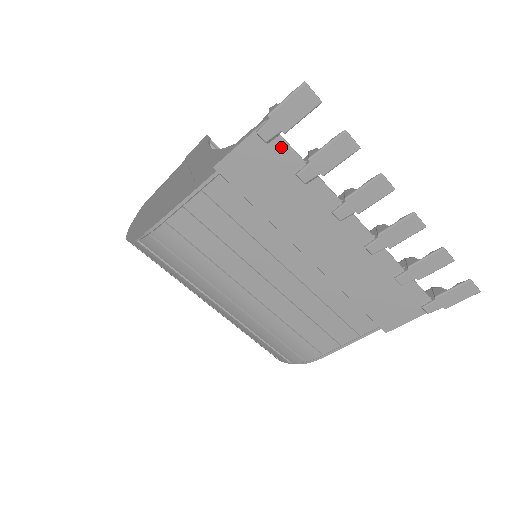
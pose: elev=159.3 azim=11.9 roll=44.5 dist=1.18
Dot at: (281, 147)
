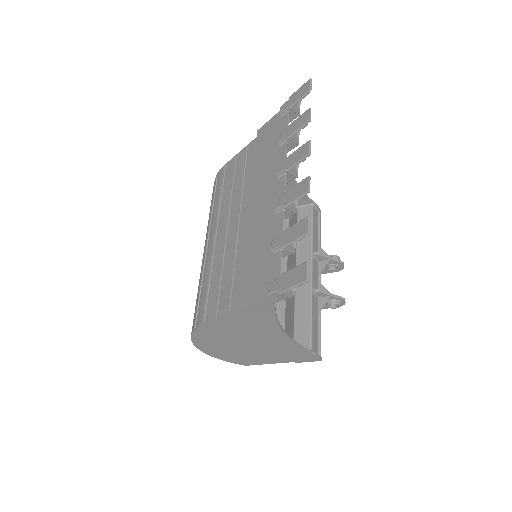
Dot at: (285, 120)
